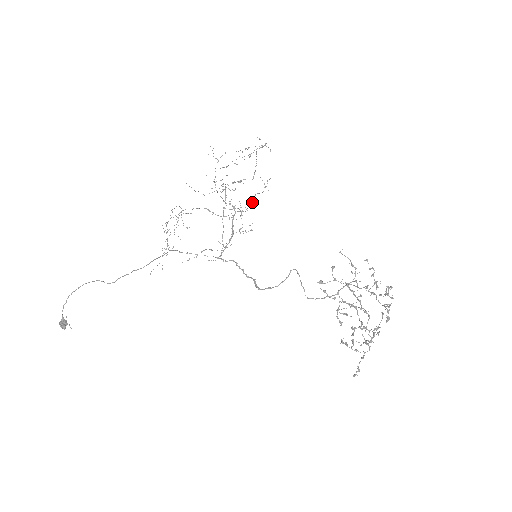
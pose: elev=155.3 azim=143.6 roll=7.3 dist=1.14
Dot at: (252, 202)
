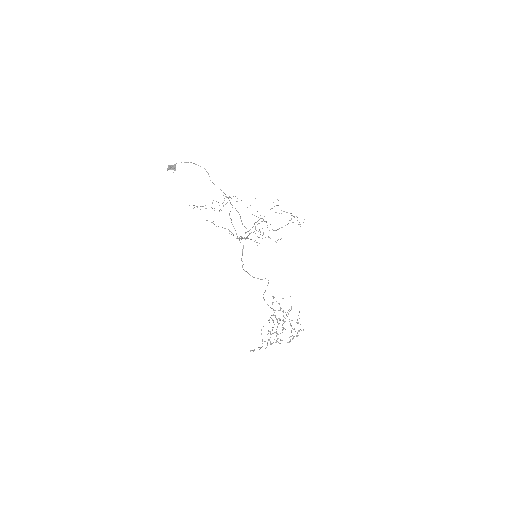
Dot at: occluded
